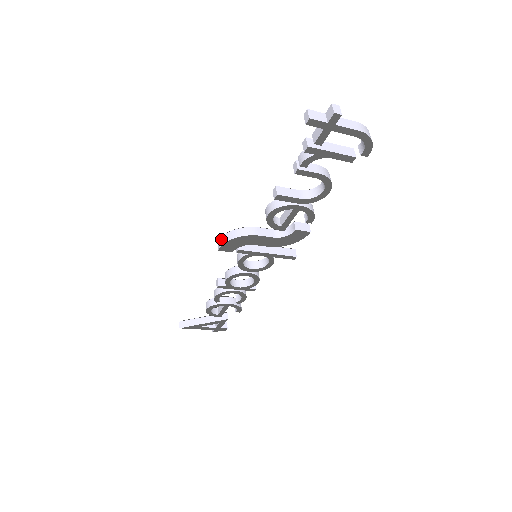
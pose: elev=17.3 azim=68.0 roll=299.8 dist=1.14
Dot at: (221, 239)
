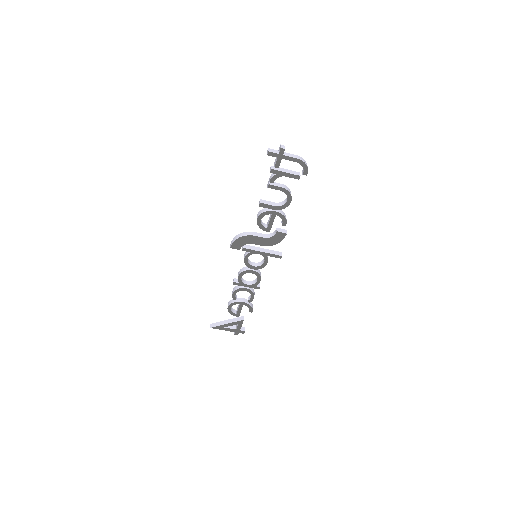
Dot at: (232, 241)
